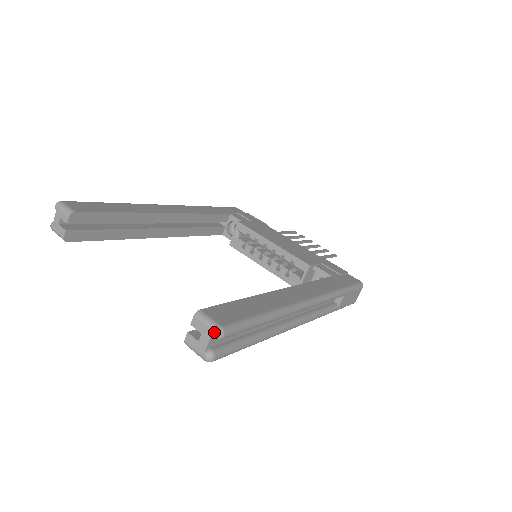
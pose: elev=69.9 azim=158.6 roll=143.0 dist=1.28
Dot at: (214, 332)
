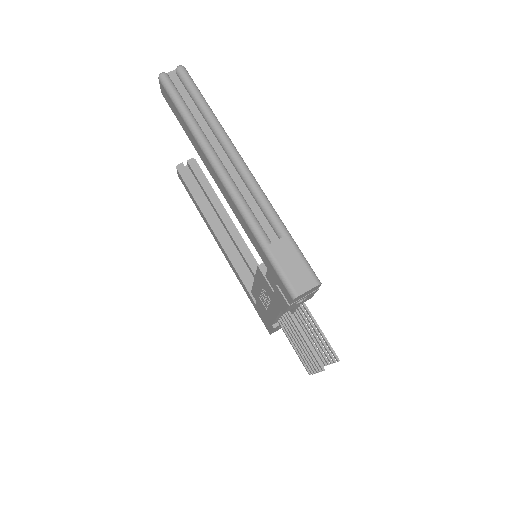
Dot at: (180, 67)
